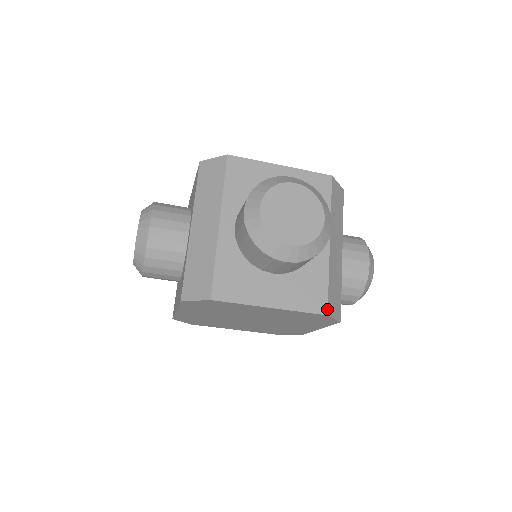
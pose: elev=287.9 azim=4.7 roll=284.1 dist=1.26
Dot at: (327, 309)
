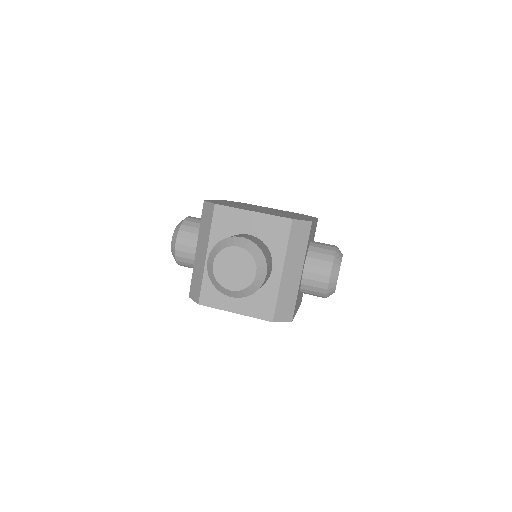
Dot at: (273, 318)
